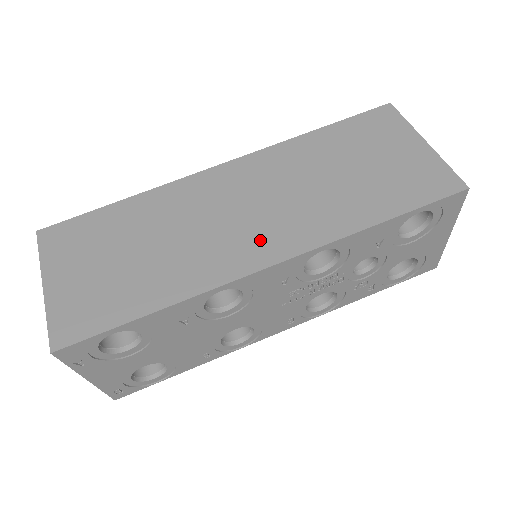
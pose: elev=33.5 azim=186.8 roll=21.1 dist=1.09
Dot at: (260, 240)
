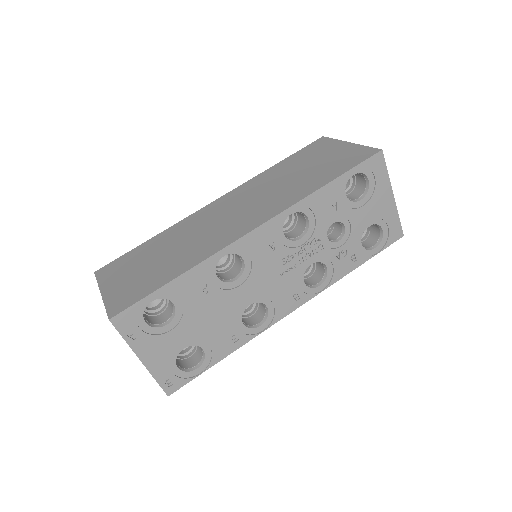
Dot at: (246, 221)
